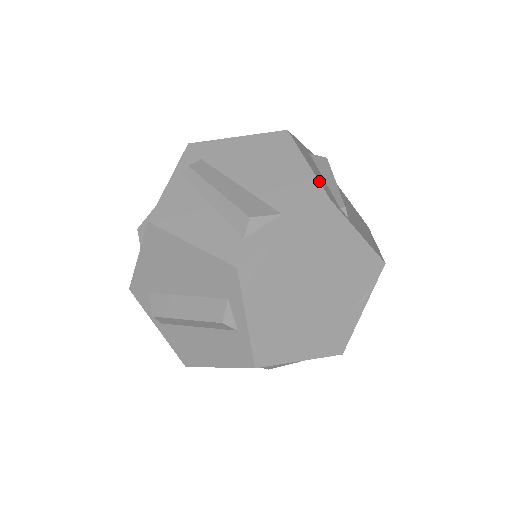
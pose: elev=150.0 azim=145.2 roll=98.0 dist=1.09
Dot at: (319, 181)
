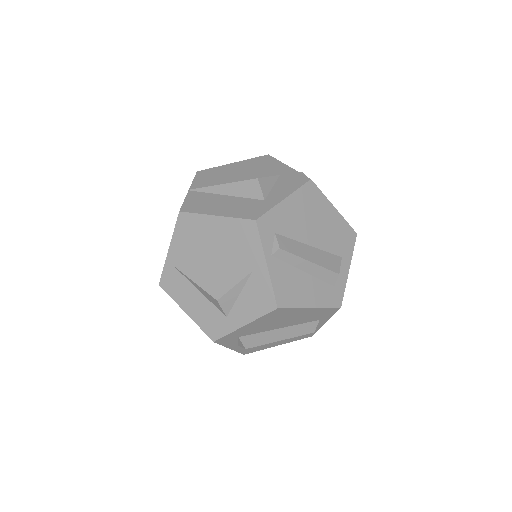
Dot at: (346, 221)
